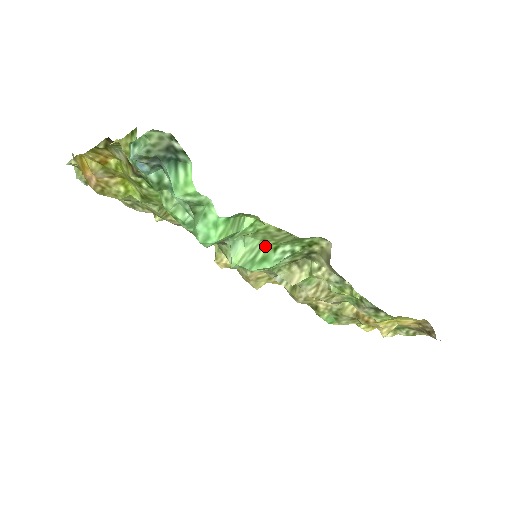
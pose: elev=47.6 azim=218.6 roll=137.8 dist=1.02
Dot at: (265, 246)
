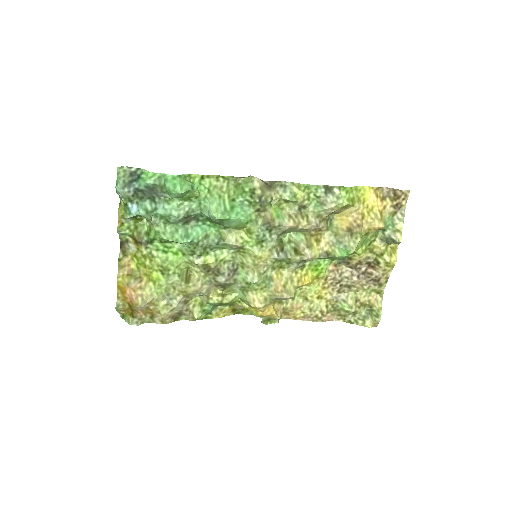
Dot at: (225, 201)
